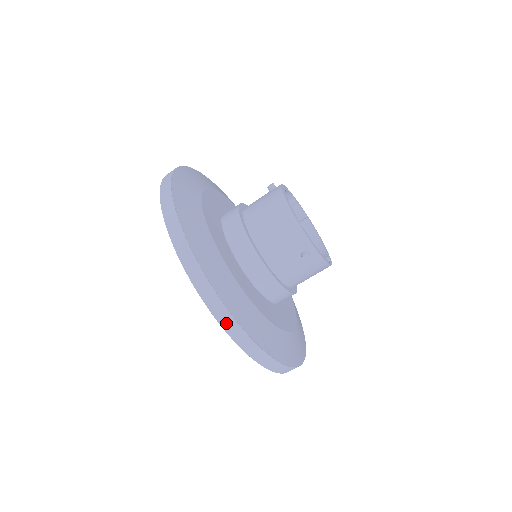
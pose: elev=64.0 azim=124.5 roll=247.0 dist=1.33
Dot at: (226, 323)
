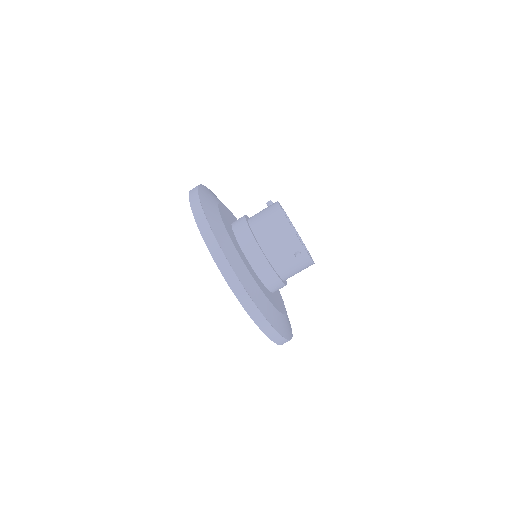
Dot at: (244, 301)
